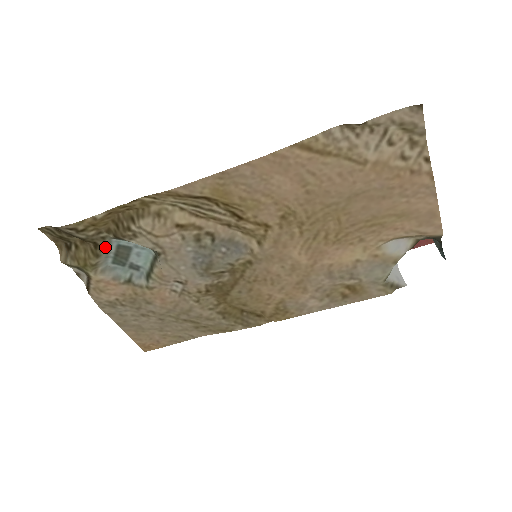
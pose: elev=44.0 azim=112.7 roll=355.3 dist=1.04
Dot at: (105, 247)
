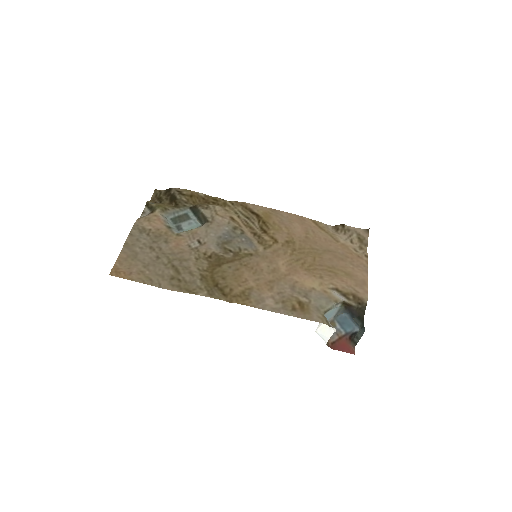
Dot at: (180, 209)
